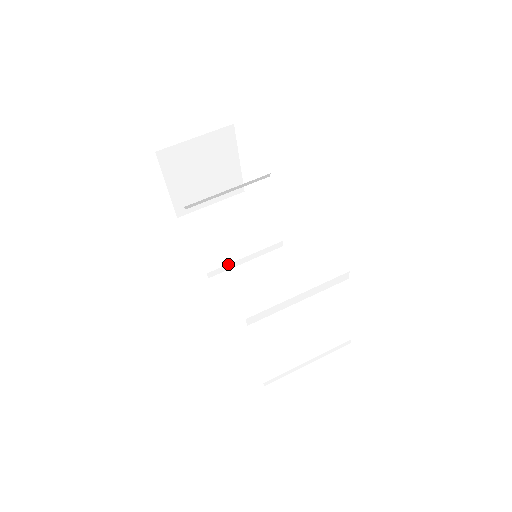
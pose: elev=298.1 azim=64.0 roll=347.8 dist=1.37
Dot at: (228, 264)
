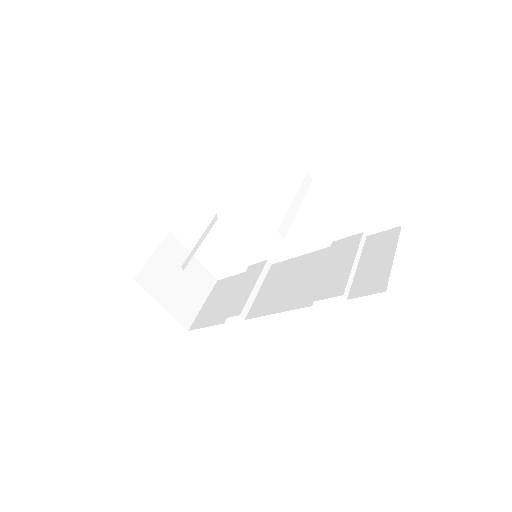
Dot at: (248, 299)
